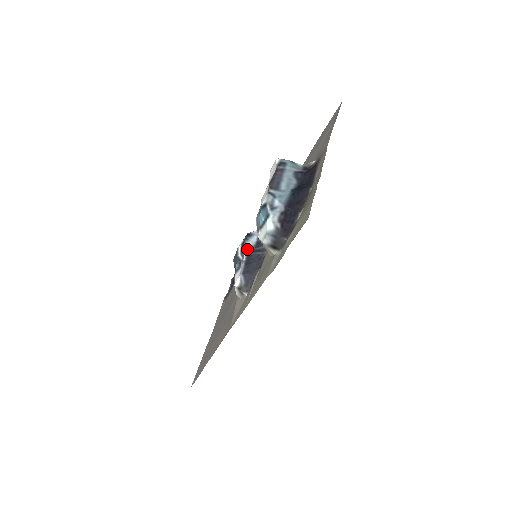
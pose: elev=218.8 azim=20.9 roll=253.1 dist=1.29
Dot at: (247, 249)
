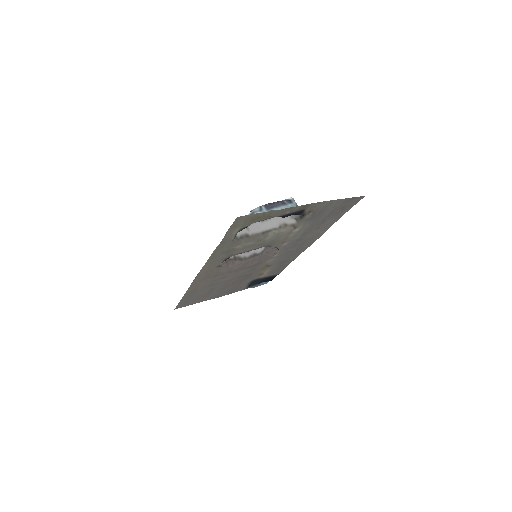
Dot at: occluded
